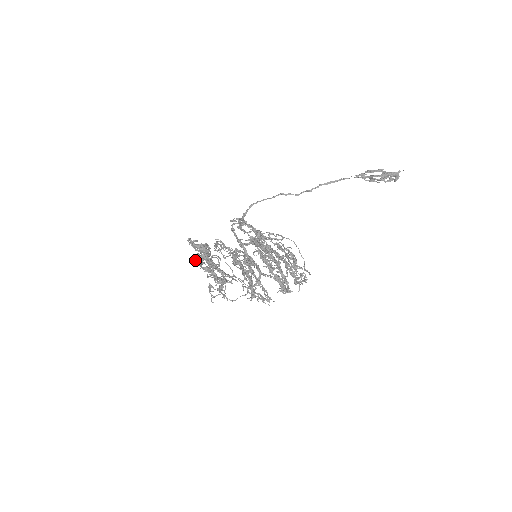
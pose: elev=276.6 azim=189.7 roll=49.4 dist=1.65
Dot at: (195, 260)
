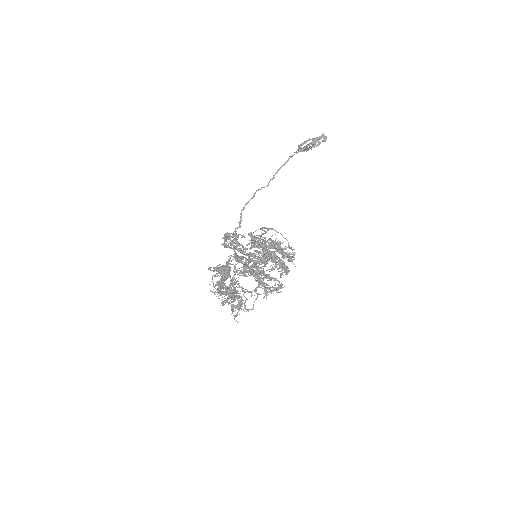
Dot at: occluded
